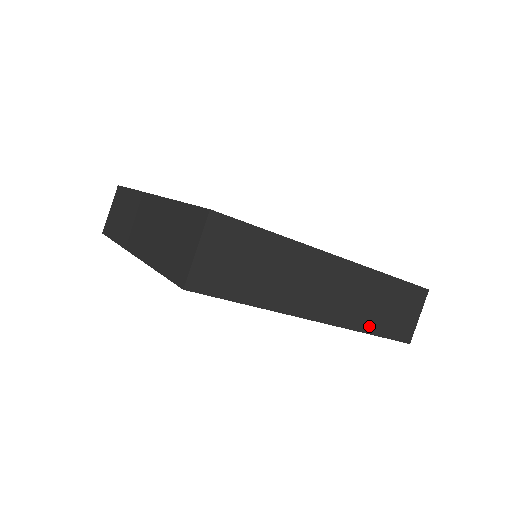
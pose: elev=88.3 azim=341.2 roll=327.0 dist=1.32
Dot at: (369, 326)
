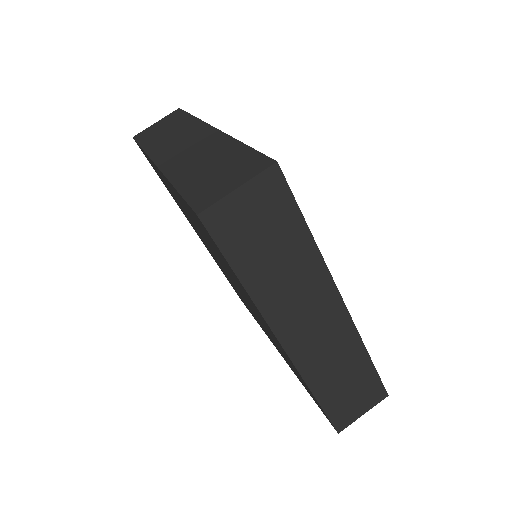
Dot at: (319, 388)
